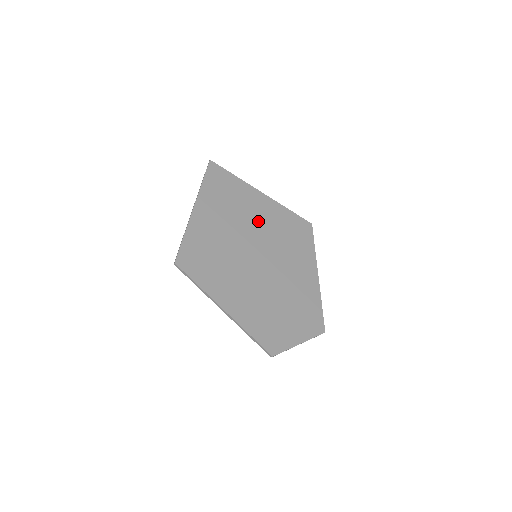
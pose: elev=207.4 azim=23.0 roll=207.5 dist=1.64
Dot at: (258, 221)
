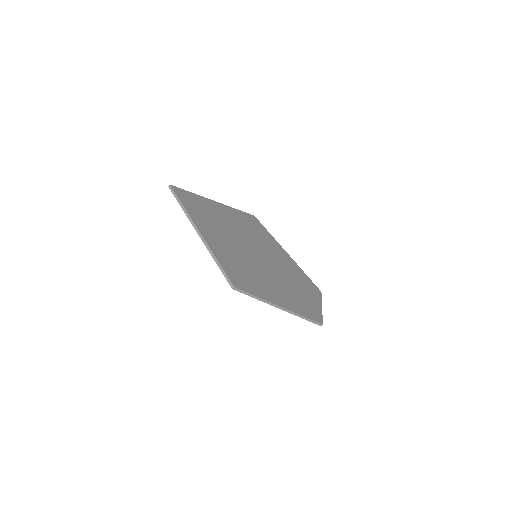
Dot at: (235, 227)
